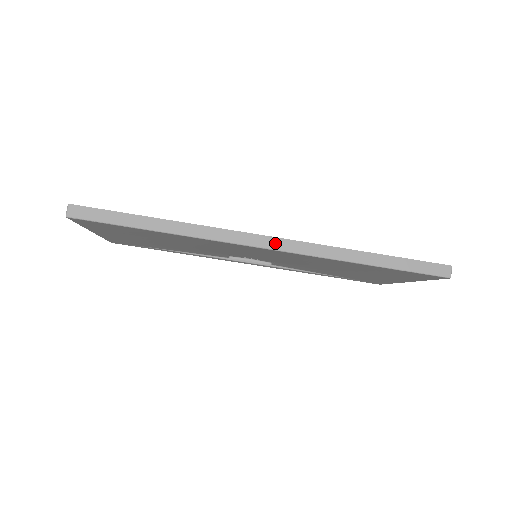
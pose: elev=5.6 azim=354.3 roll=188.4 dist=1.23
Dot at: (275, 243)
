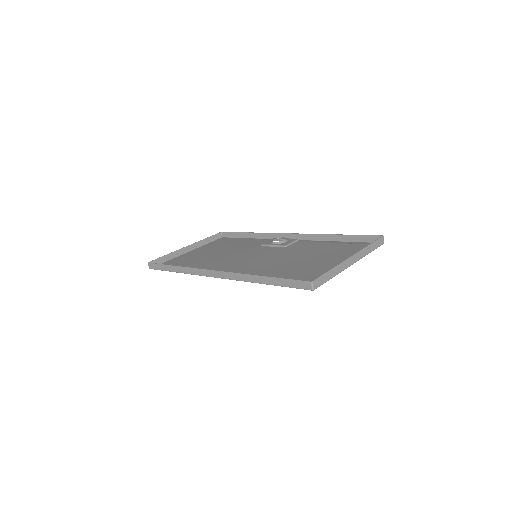
Dot at: (218, 274)
